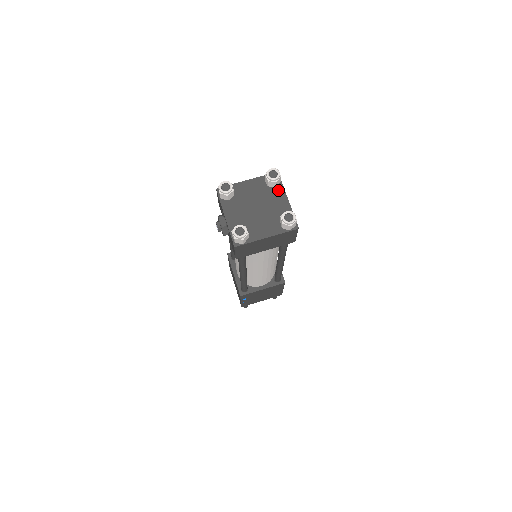
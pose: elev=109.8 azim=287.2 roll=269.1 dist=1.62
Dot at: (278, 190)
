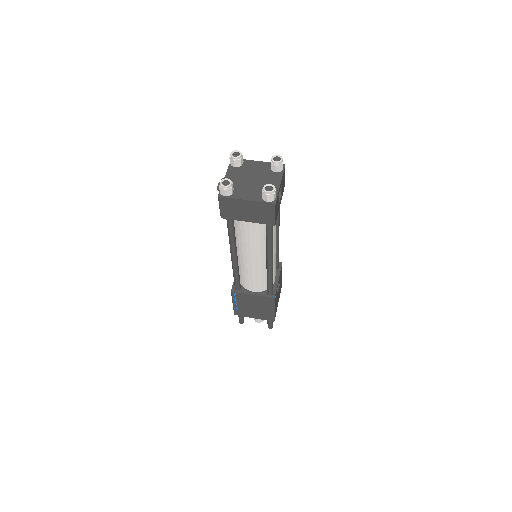
Dot at: (277, 175)
